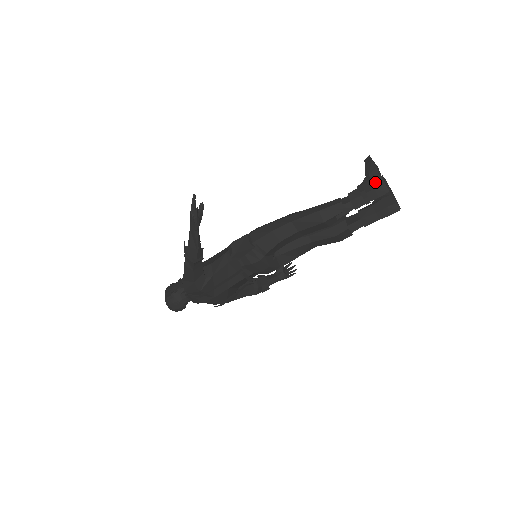
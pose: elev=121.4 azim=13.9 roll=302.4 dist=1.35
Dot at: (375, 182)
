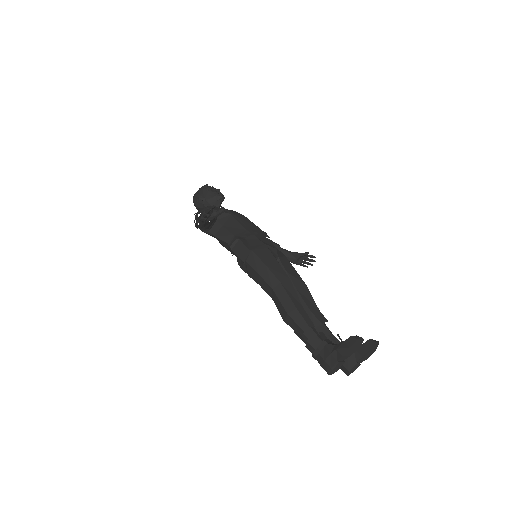
Dot at: (330, 359)
